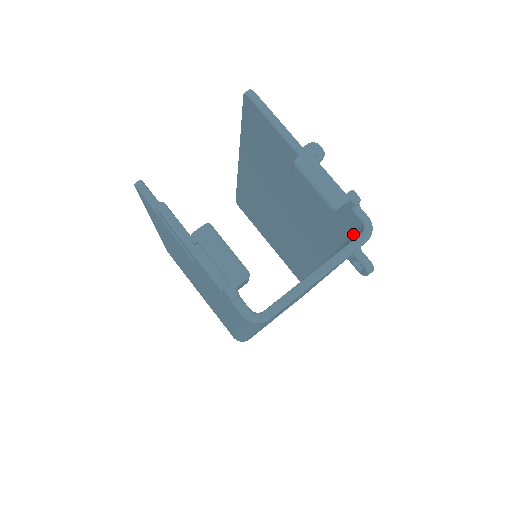
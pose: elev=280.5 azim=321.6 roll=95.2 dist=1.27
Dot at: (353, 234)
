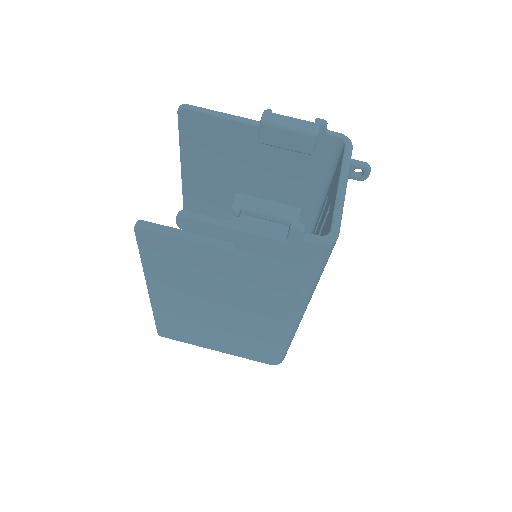
Dot at: (333, 161)
